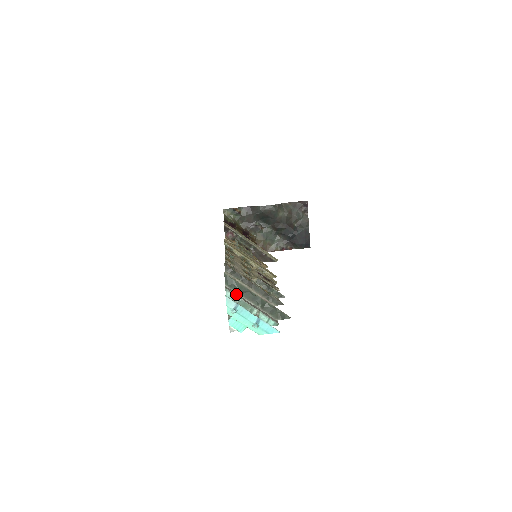
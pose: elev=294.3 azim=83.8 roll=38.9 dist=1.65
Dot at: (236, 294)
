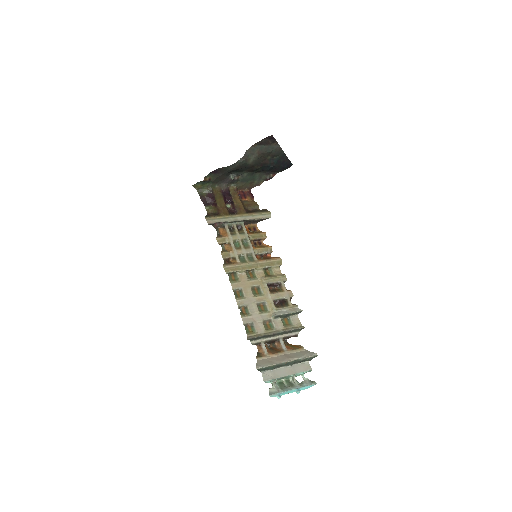
Dot at: (272, 375)
